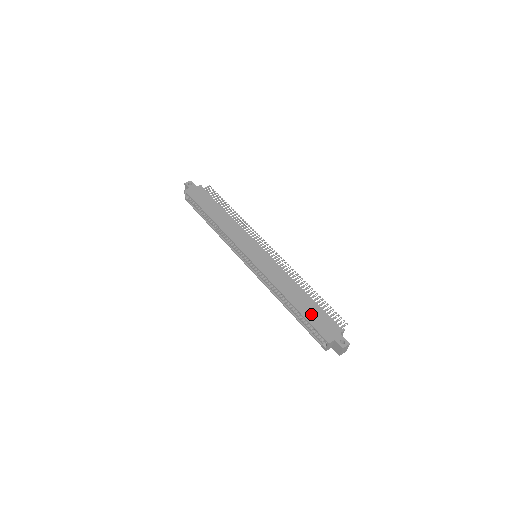
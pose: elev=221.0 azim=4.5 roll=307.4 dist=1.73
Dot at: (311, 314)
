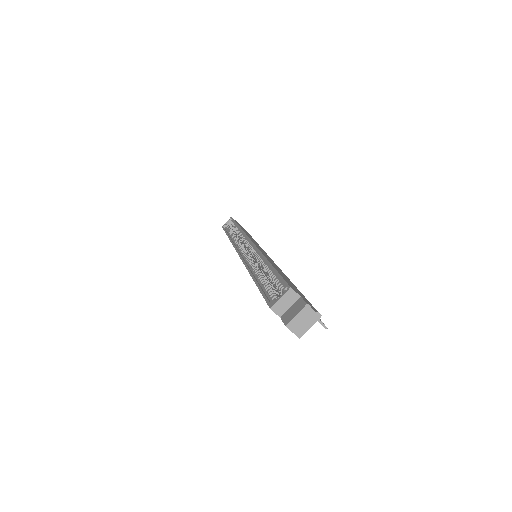
Dot at: occluded
